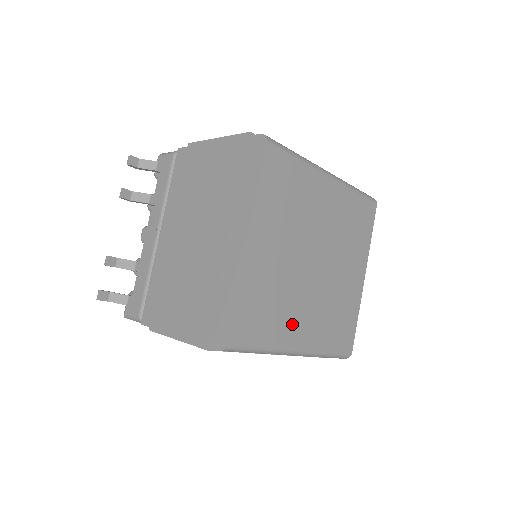
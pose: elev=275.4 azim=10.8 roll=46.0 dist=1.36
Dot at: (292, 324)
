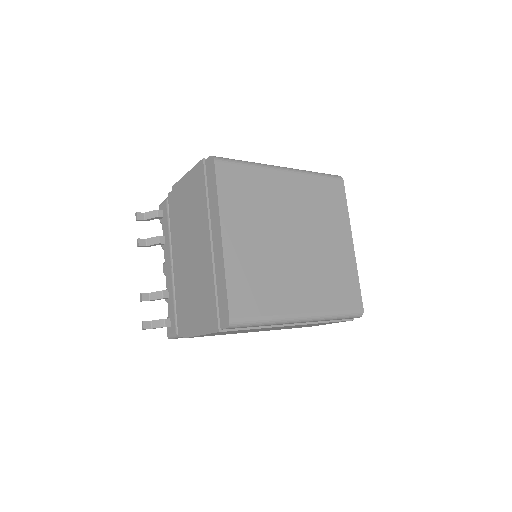
Dot at: (288, 295)
